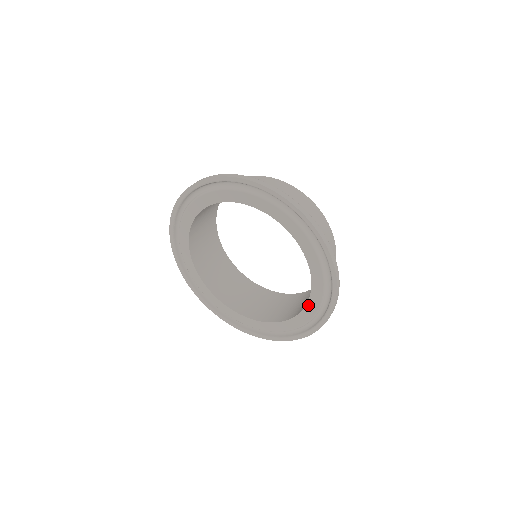
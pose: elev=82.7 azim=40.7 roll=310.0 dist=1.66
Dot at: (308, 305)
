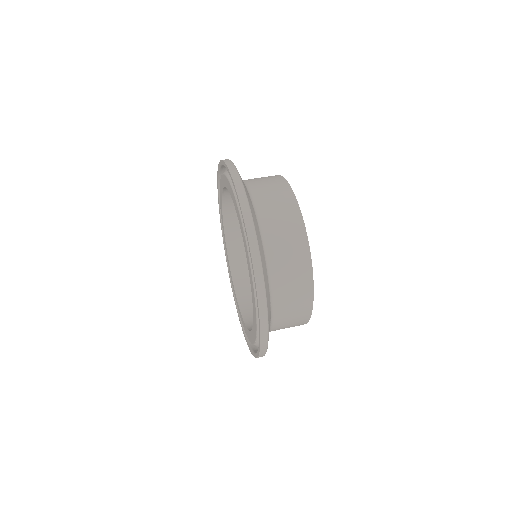
Dot at: (251, 333)
